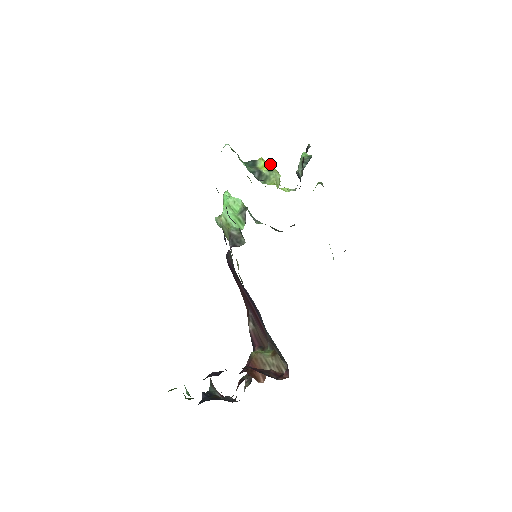
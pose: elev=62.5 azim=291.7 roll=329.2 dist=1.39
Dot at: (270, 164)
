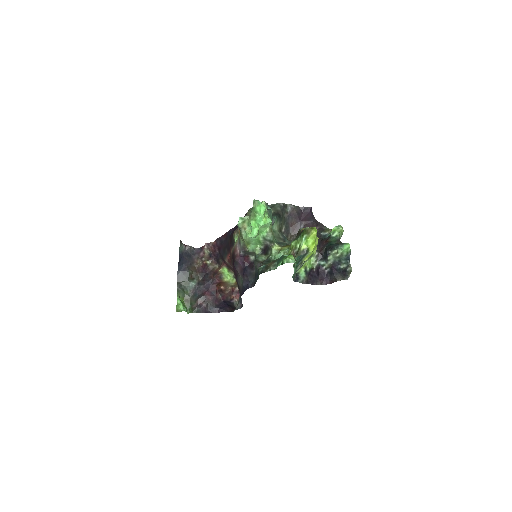
Dot at: occluded
